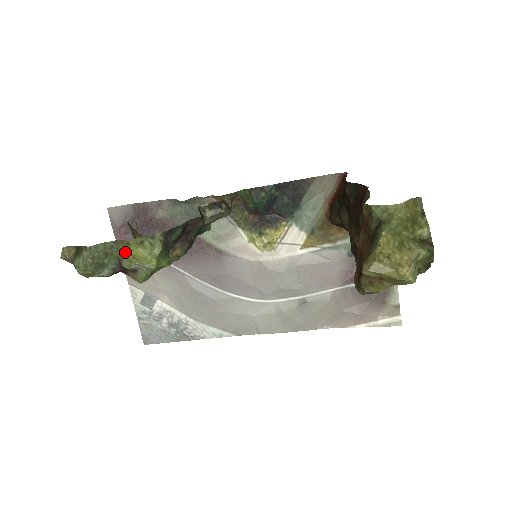
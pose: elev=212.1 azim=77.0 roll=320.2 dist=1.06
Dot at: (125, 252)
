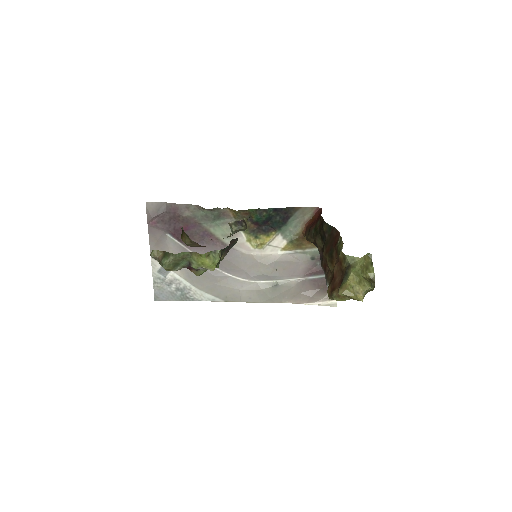
Dot at: (196, 259)
